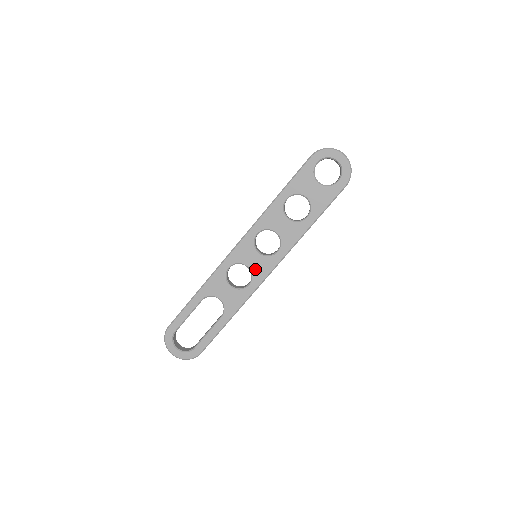
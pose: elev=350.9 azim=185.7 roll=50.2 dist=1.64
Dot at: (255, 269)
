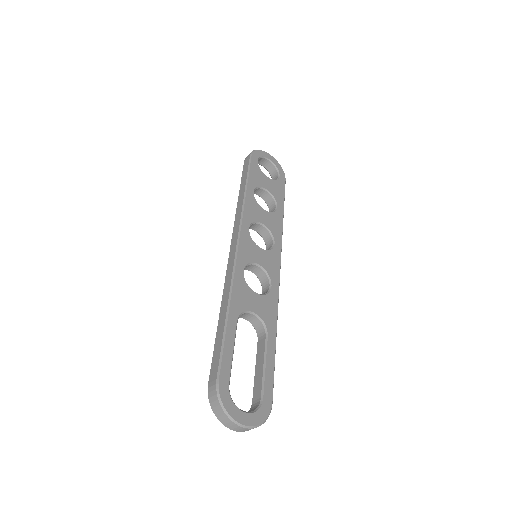
Dot at: (267, 266)
